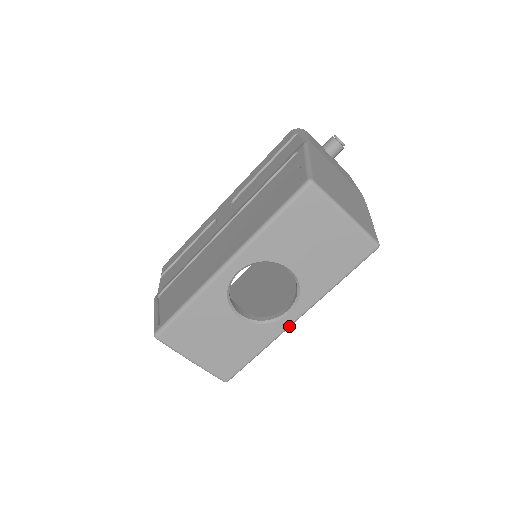
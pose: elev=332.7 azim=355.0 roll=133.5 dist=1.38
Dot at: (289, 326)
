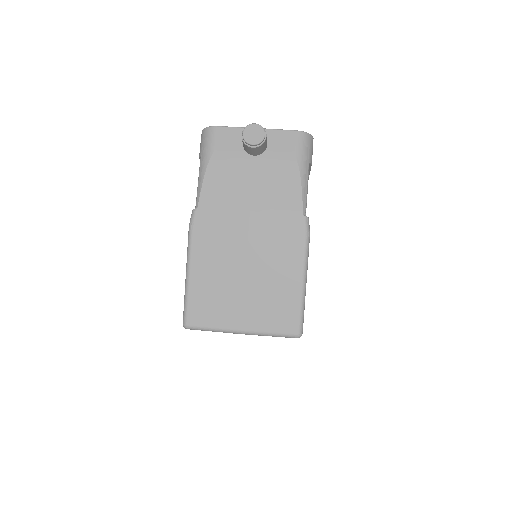
Dot at: occluded
